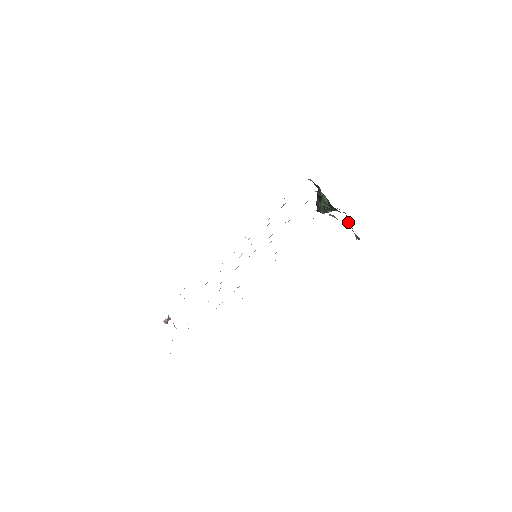
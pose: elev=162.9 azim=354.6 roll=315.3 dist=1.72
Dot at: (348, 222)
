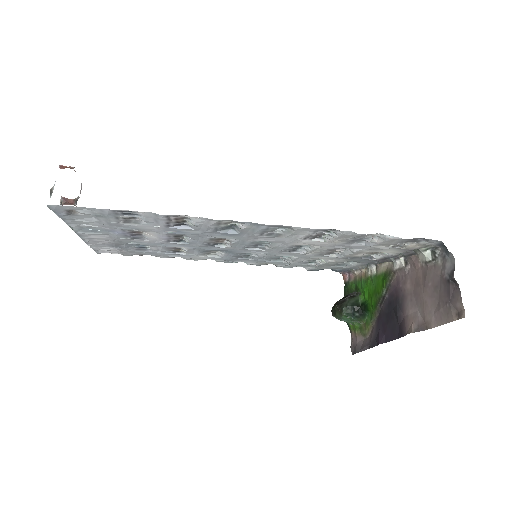
Dot at: (382, 332)
